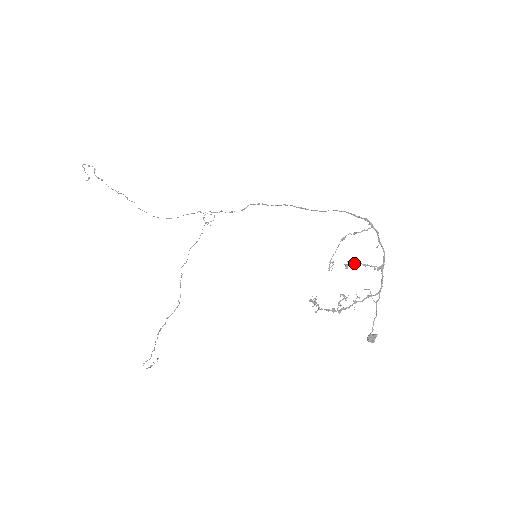
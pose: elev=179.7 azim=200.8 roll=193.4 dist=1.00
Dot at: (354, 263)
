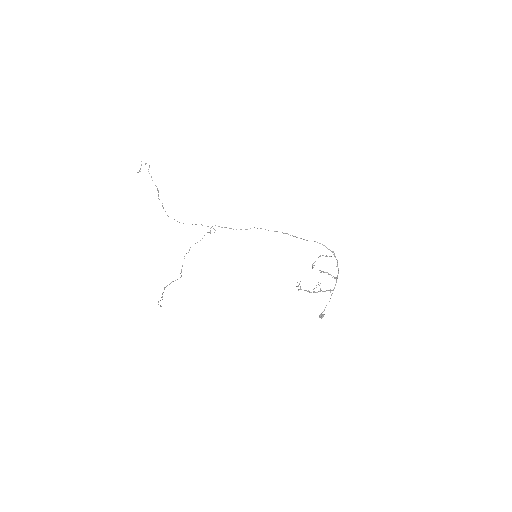
Dot at: (323, 271)
